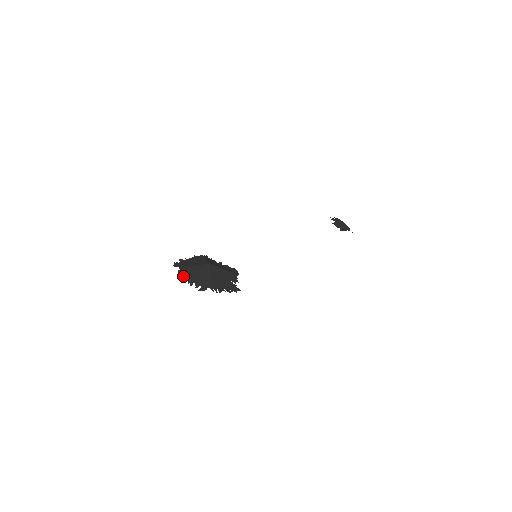
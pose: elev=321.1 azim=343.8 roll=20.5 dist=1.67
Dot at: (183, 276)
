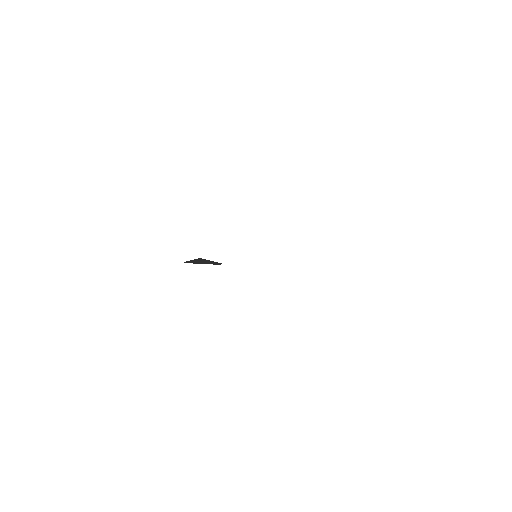
Dot at: occluded
